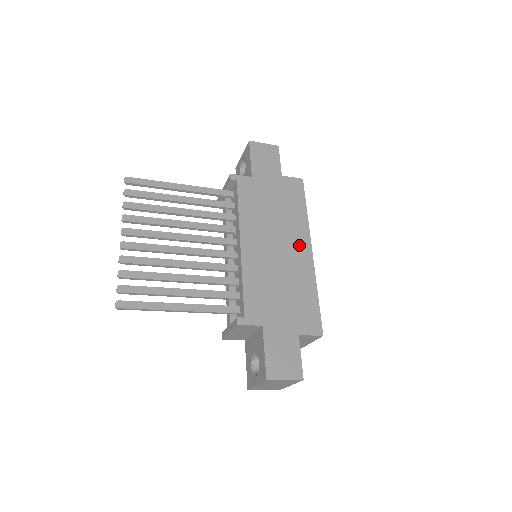
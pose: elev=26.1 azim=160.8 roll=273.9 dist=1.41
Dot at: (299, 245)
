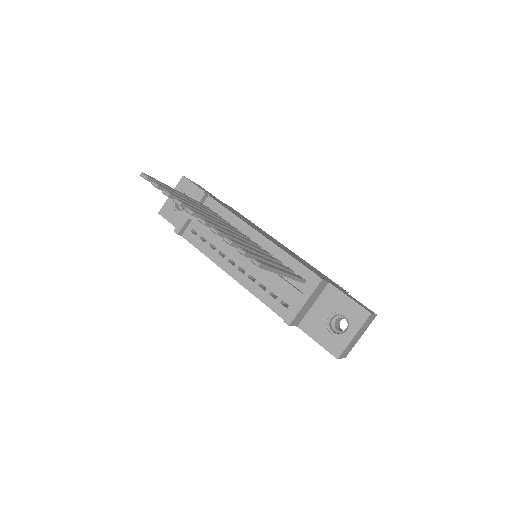
Dot at: (278, 242)
